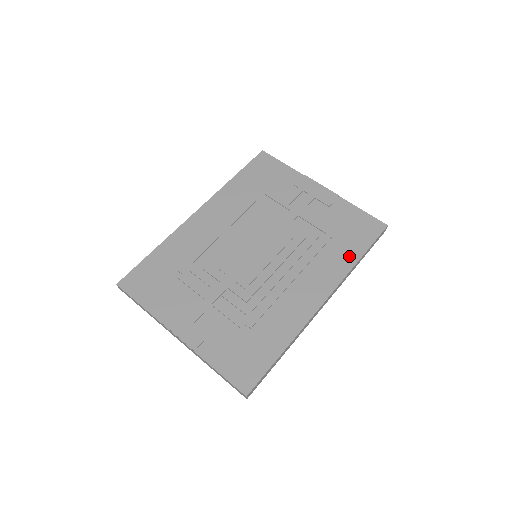
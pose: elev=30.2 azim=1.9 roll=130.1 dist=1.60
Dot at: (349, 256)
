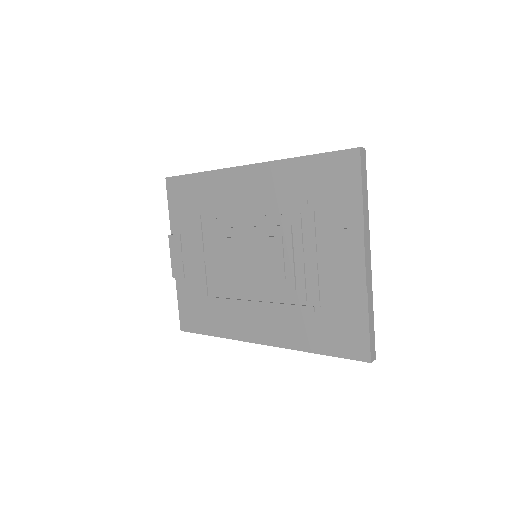
Dot at: (310, 341)
